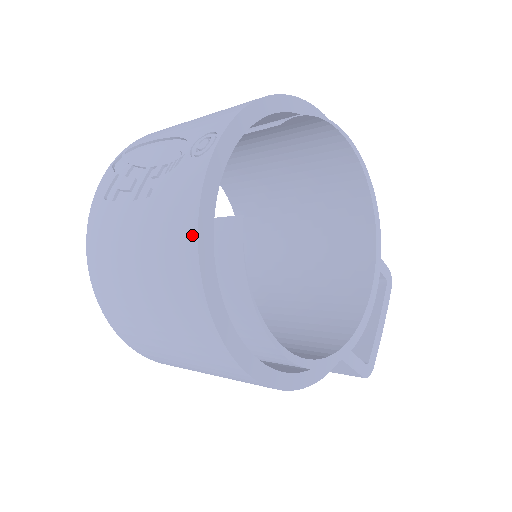
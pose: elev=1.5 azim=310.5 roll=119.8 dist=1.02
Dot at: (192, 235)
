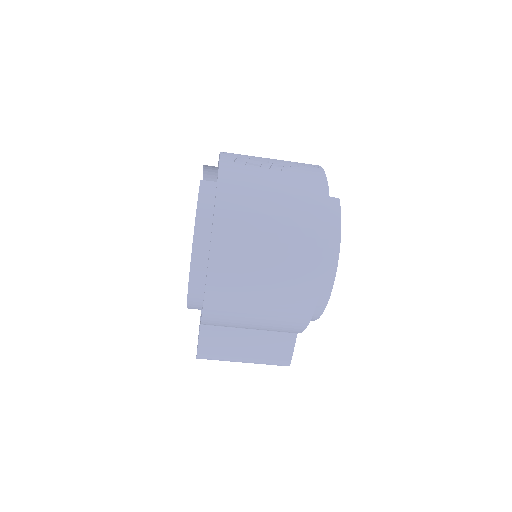
Dot at: (325, 192)
